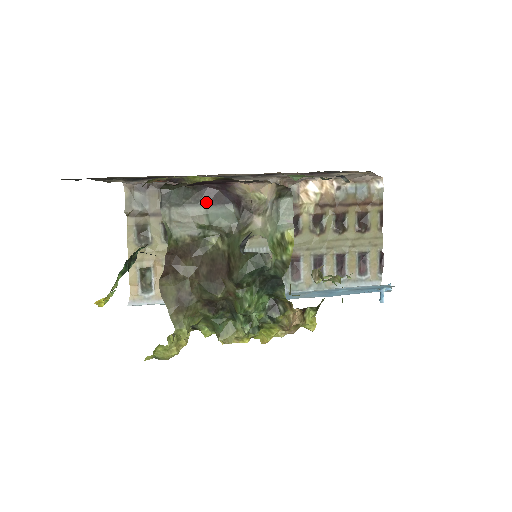
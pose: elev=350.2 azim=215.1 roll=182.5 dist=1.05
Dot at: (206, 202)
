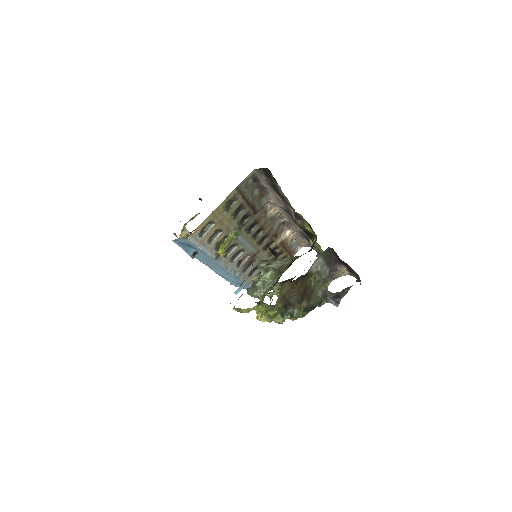
Dot at: (327, 262)
